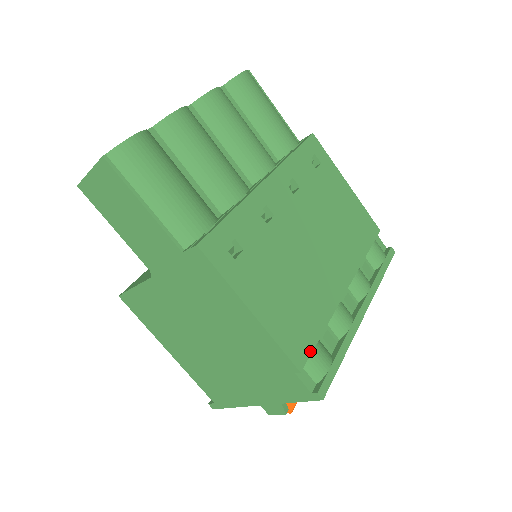
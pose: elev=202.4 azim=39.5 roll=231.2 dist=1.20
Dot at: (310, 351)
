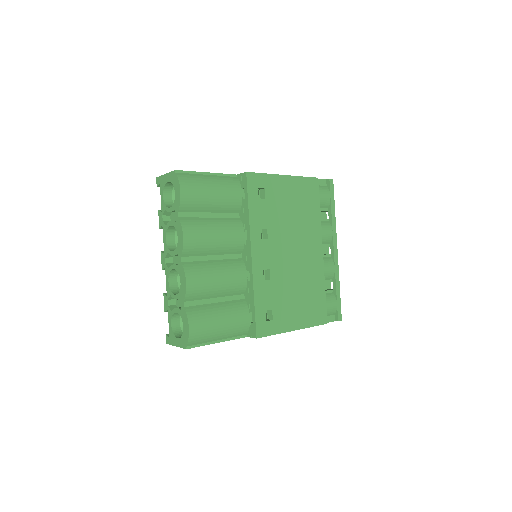
Dot at: (325, 309)
